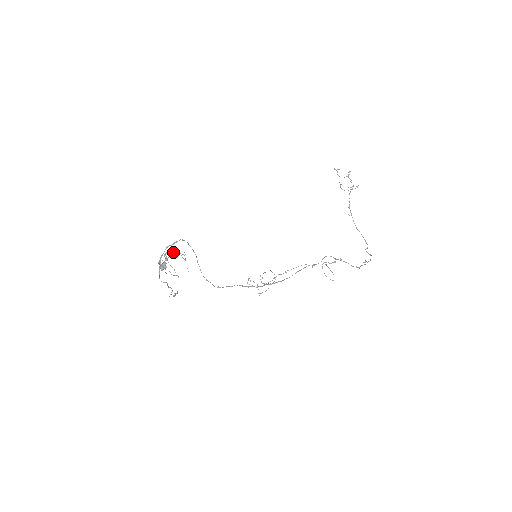
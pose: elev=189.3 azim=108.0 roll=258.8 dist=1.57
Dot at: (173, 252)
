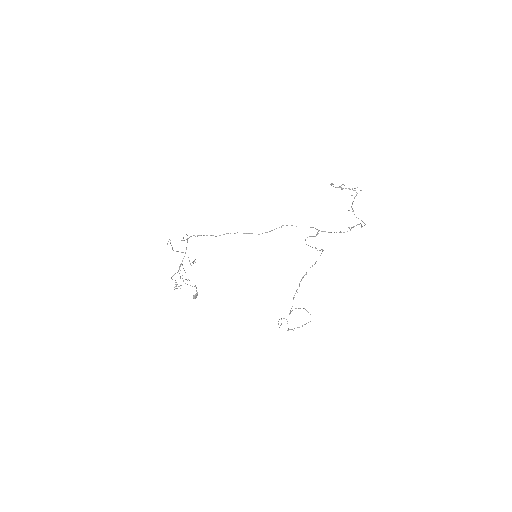
Dot at: (190, 263)
